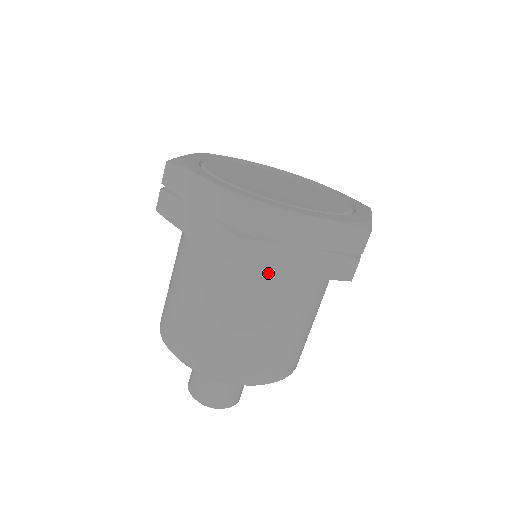
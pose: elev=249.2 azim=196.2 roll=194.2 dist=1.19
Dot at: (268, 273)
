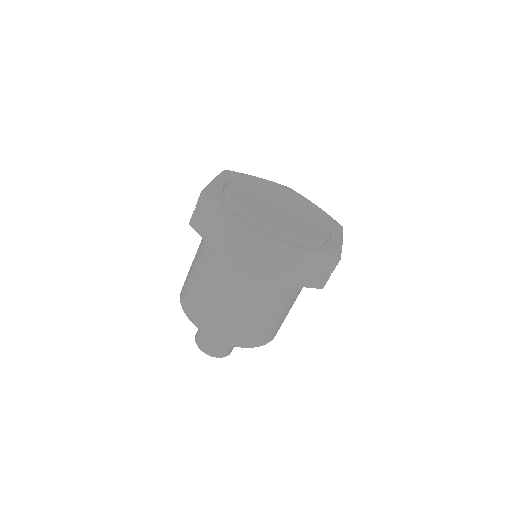
Dot at: occluded
